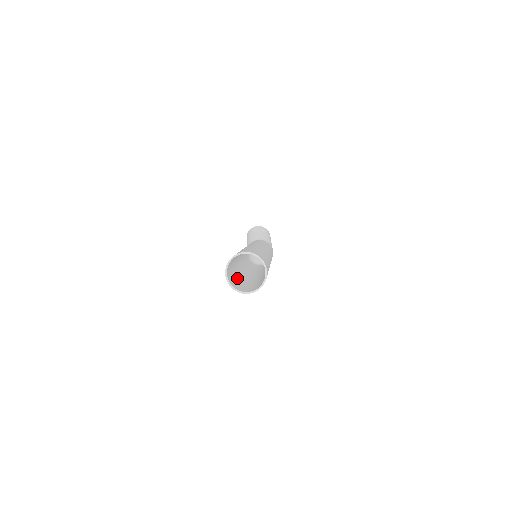
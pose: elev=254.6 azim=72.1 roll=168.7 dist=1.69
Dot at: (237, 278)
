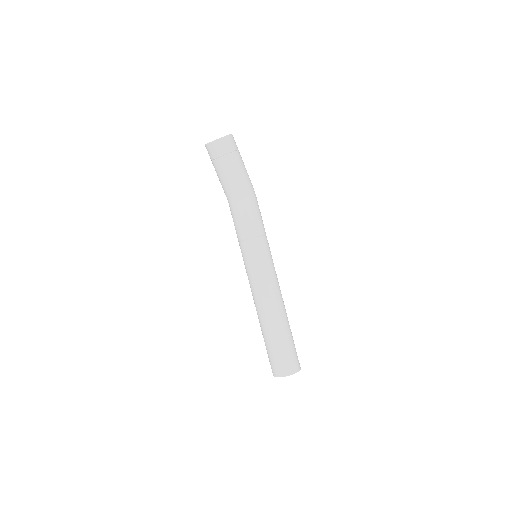
Dot at: occluded
